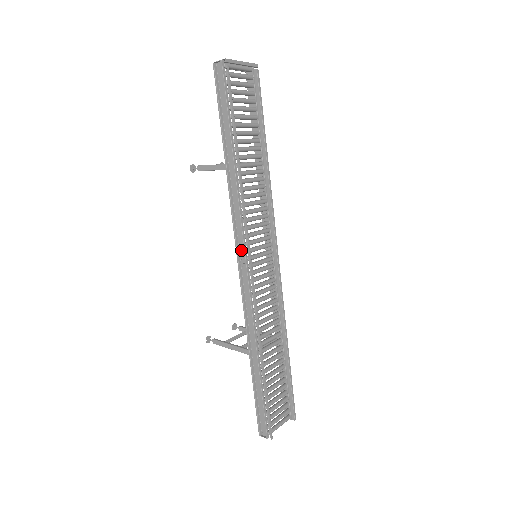
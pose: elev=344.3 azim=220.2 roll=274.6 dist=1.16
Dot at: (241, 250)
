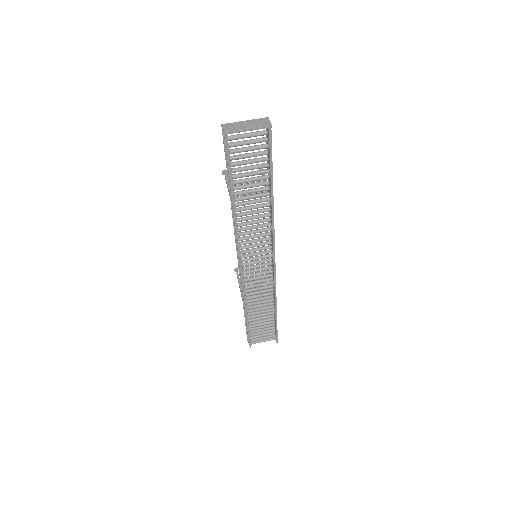
Dot at: occluded
